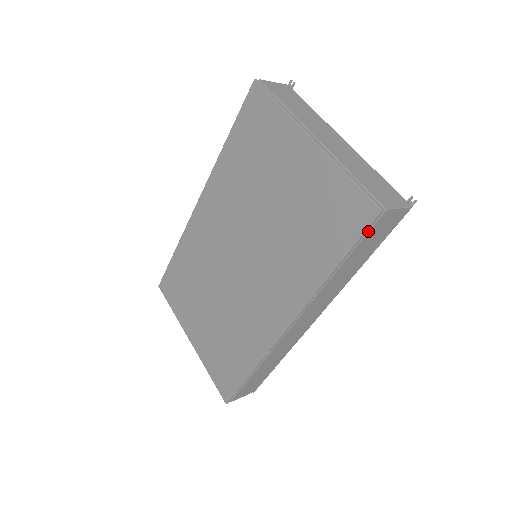
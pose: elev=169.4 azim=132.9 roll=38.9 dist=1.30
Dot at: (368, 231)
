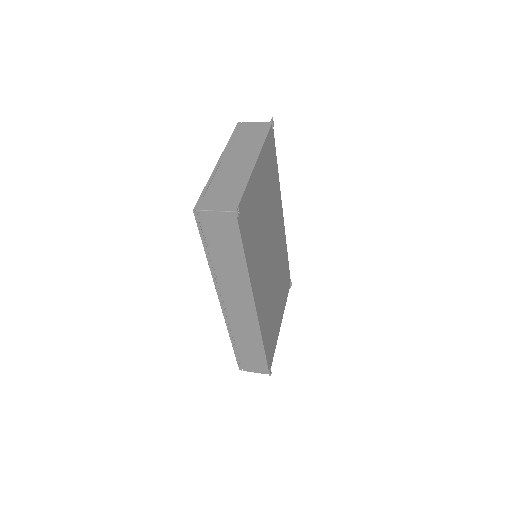
Dot at: (203, 227)
